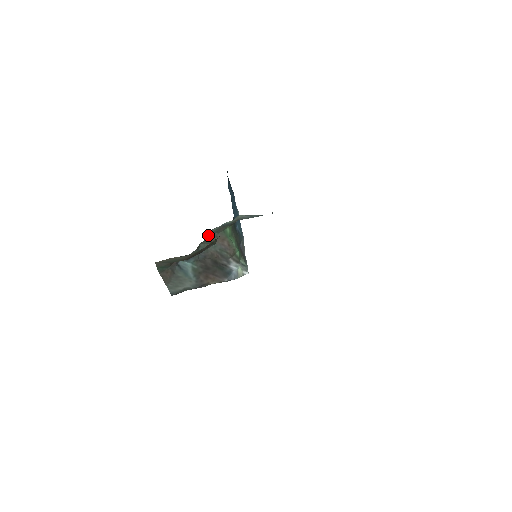
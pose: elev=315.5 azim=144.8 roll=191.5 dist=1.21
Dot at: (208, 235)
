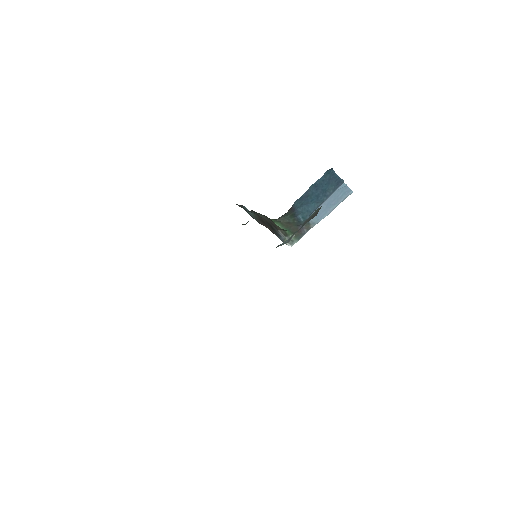
Dot at: (254, 212)
